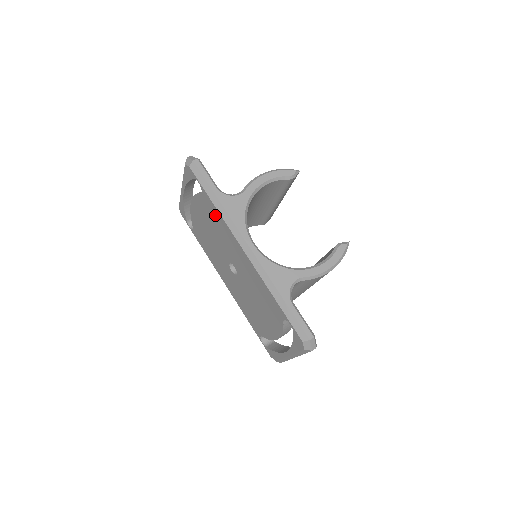
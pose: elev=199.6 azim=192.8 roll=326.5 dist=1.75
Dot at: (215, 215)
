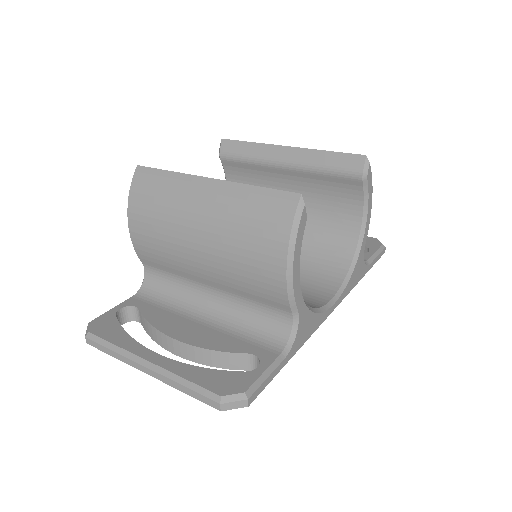
Dot at: occluded
